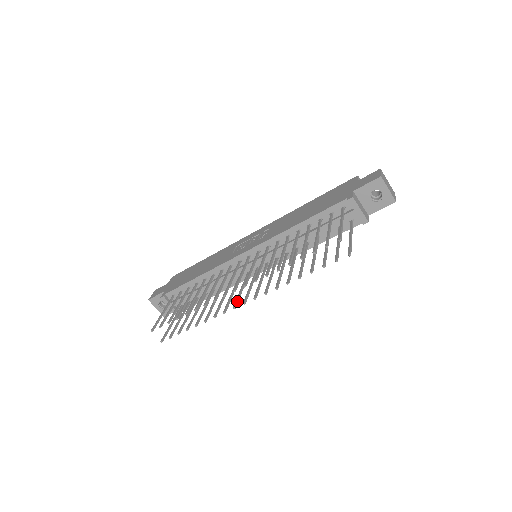
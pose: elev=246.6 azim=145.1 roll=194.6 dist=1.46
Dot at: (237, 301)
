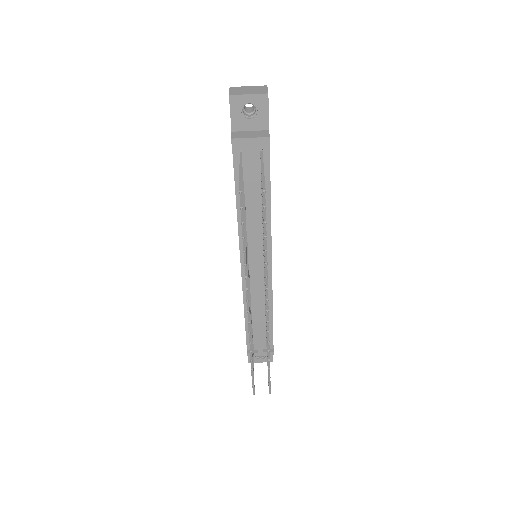
Dot at: (267, 312)
